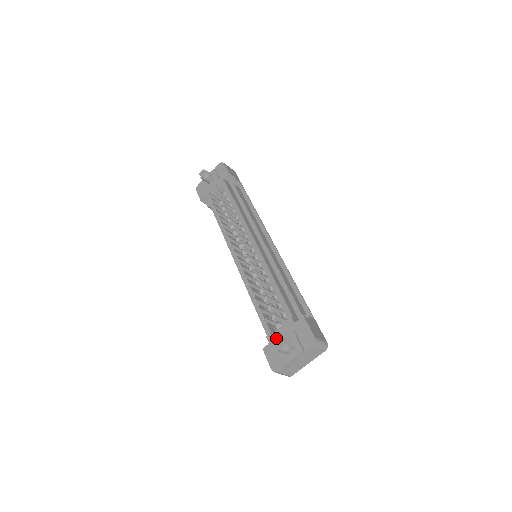
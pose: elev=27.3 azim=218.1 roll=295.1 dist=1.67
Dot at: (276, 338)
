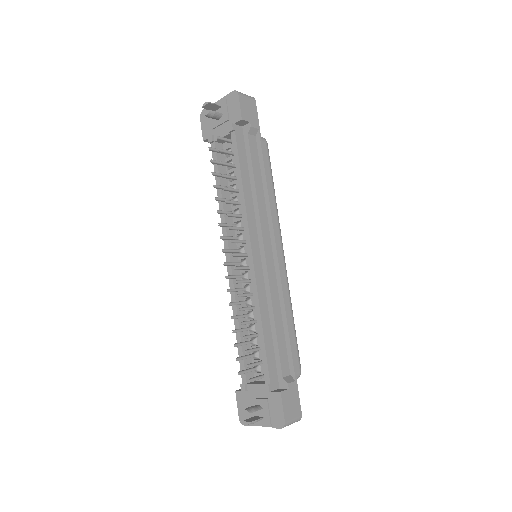
Dot at: (250, 392)
